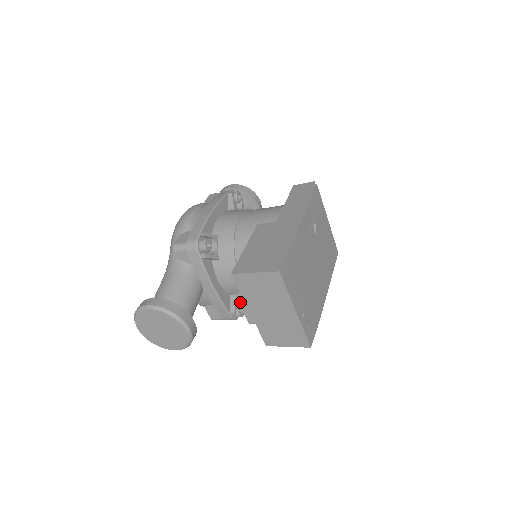
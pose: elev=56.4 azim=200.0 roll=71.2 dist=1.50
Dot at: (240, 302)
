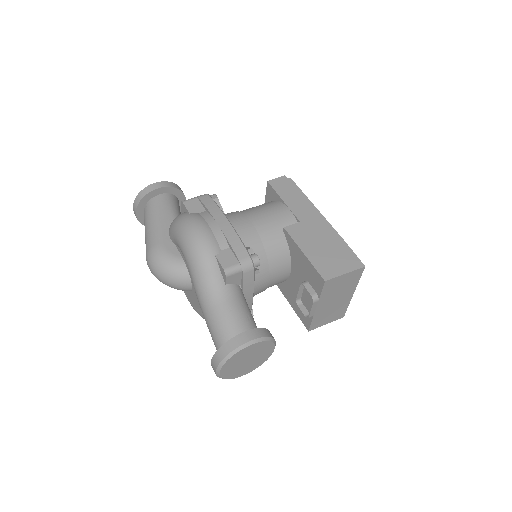
Dot at: (314, 303)
